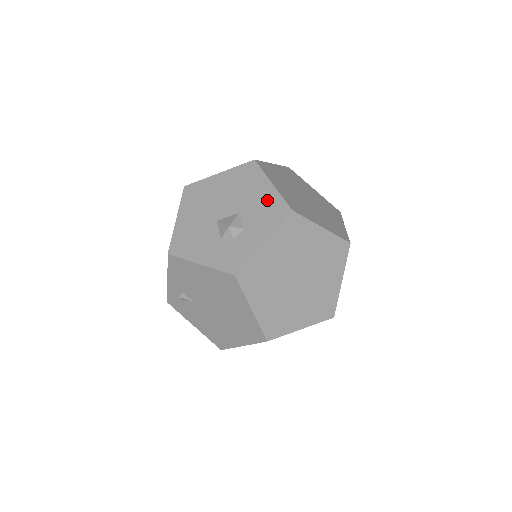
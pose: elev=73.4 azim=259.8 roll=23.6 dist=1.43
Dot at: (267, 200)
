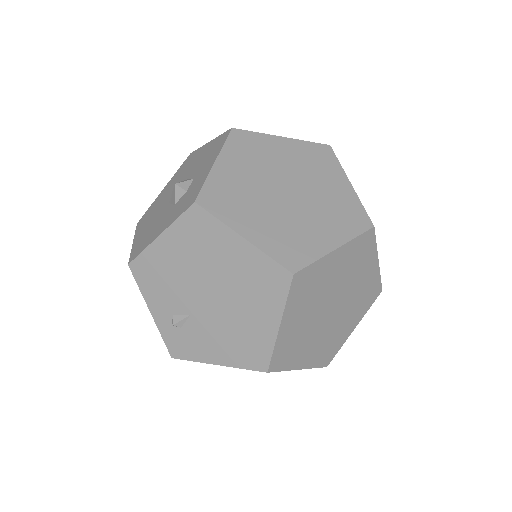
Dot at: (208, 150)
